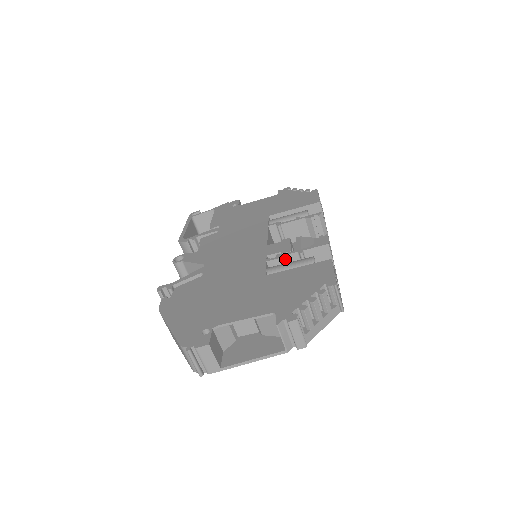
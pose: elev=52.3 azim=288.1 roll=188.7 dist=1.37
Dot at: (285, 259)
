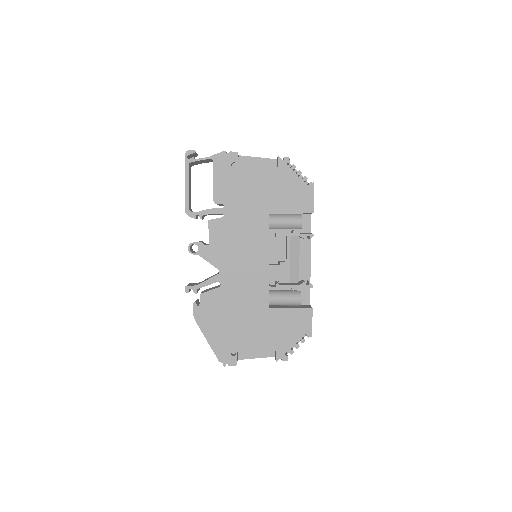
Dot at: occluded
